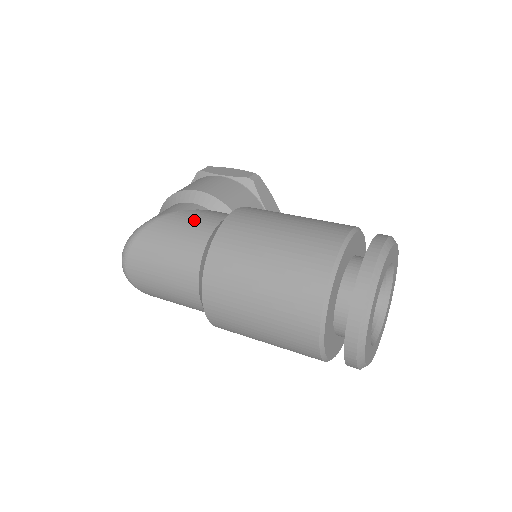
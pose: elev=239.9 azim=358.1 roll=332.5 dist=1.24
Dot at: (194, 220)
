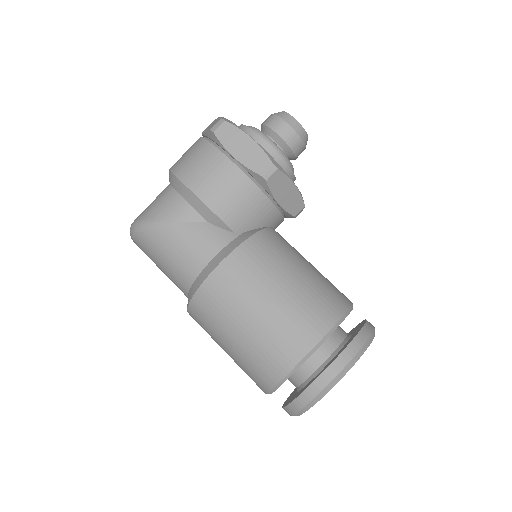
Dot at: (186, 248)
